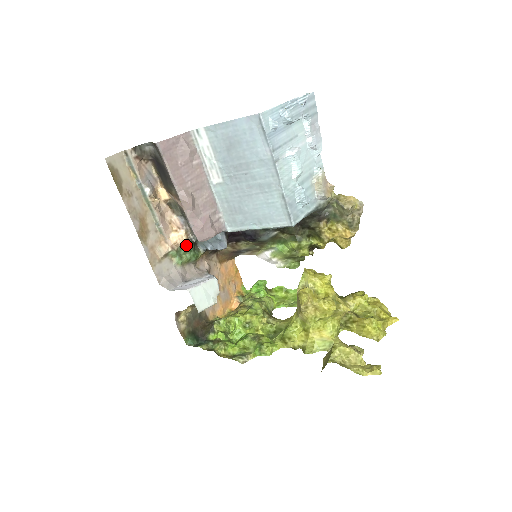
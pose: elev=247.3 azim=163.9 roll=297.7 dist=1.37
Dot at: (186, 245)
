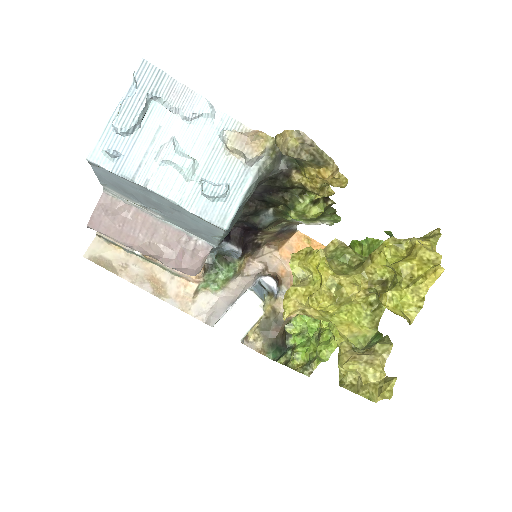
Dot at: (212, 269)
